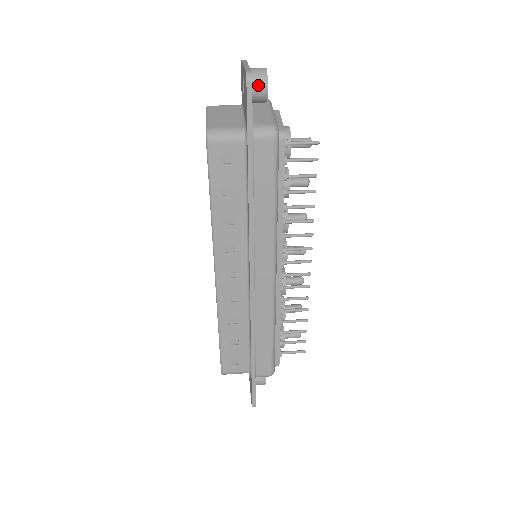
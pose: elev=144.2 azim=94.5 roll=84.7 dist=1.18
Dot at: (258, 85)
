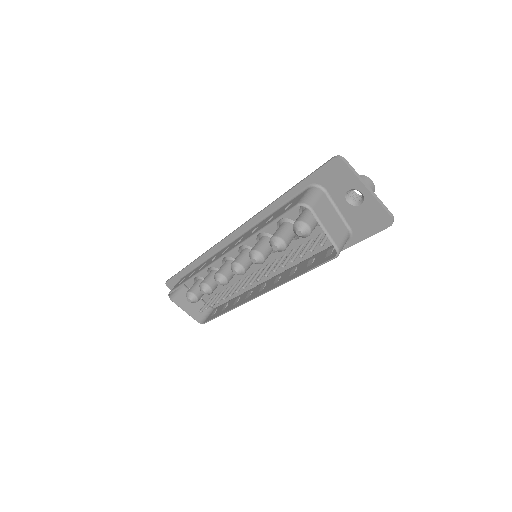
Dot at: occluded
